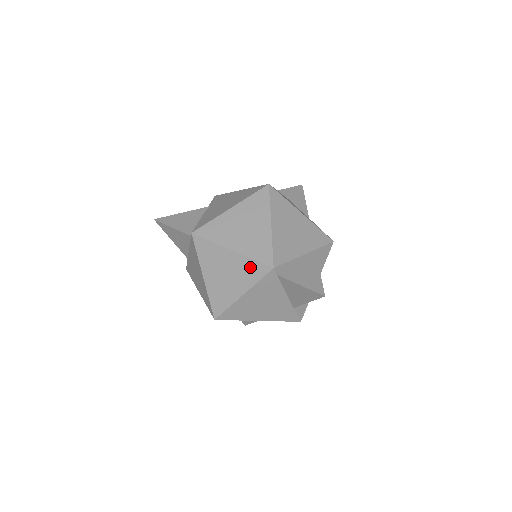
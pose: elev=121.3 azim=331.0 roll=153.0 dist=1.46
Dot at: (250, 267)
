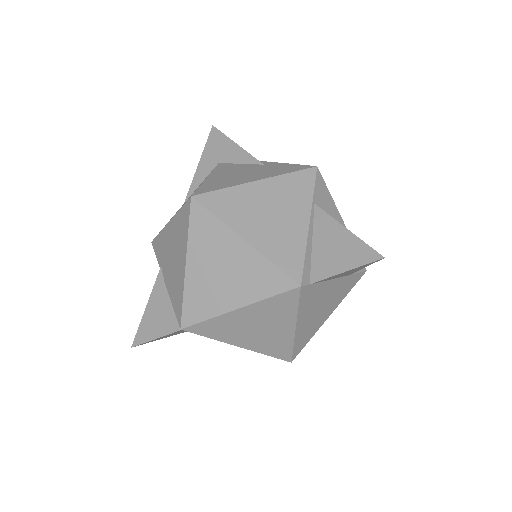
Dot at: (275, 305)
